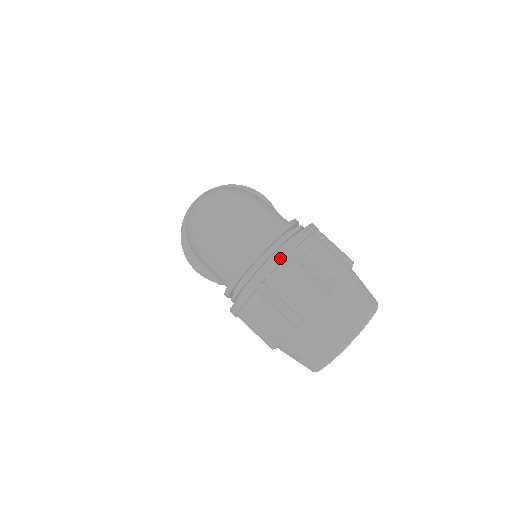
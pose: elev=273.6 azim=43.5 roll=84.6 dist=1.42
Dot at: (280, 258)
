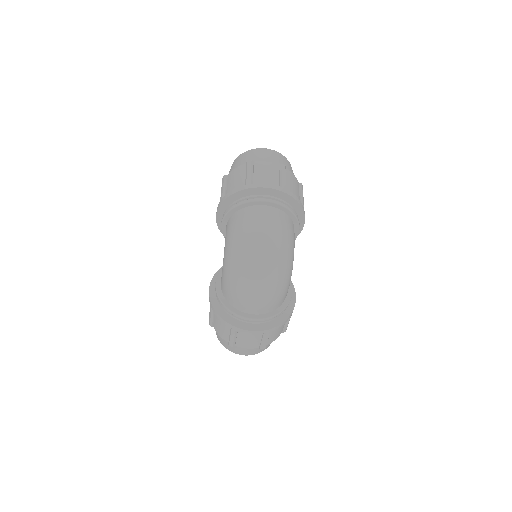
Dot at: (258, 333)
